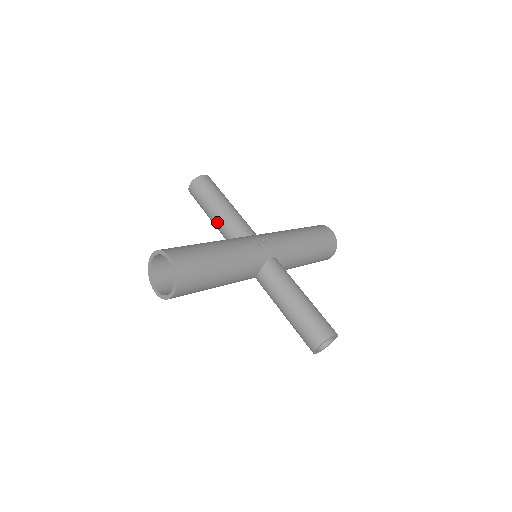
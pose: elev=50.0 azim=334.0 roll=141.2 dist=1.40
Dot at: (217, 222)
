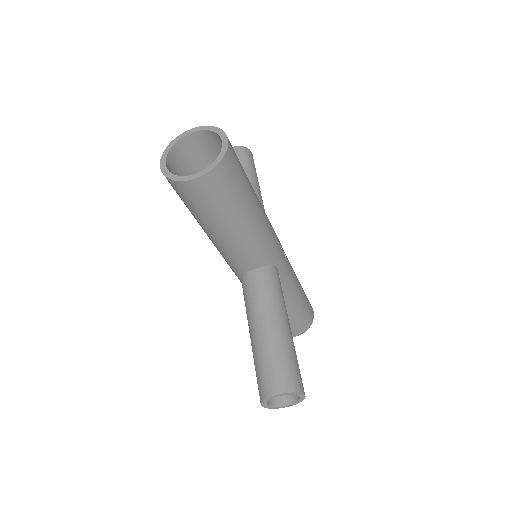
Dot at: occluded
